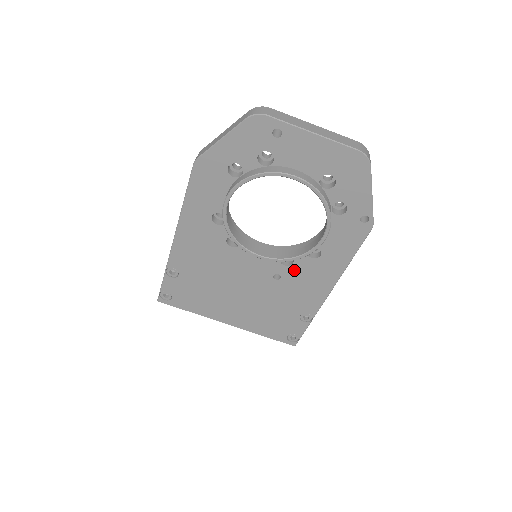
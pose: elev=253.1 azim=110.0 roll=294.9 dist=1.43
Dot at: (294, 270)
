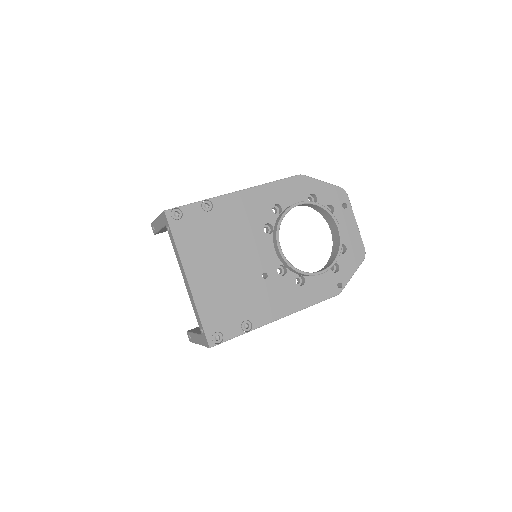
Dot at: (279, 281)
